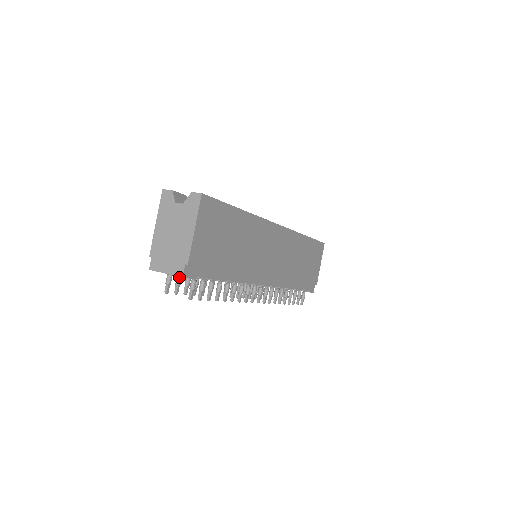
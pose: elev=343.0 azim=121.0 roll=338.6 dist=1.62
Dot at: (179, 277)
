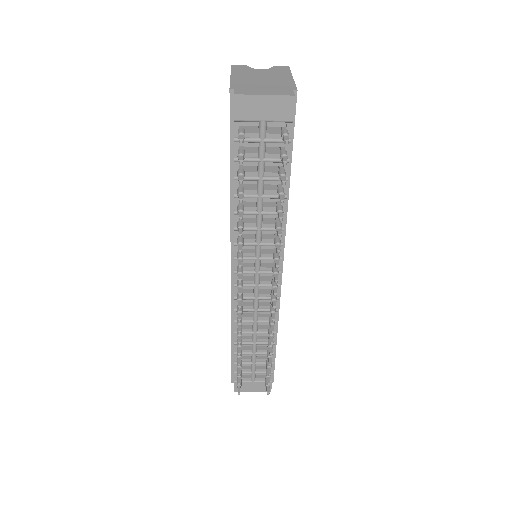
Dot at: (243, 149)
